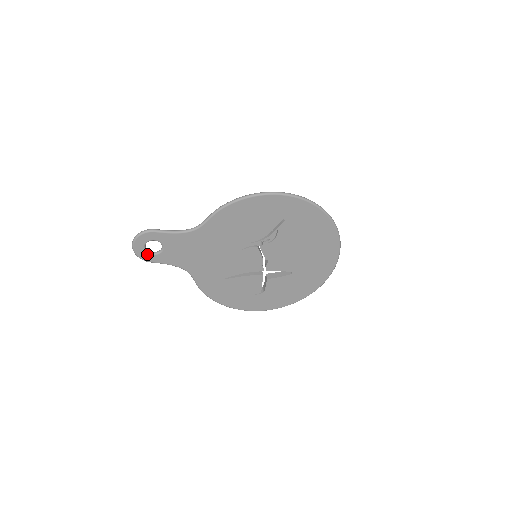
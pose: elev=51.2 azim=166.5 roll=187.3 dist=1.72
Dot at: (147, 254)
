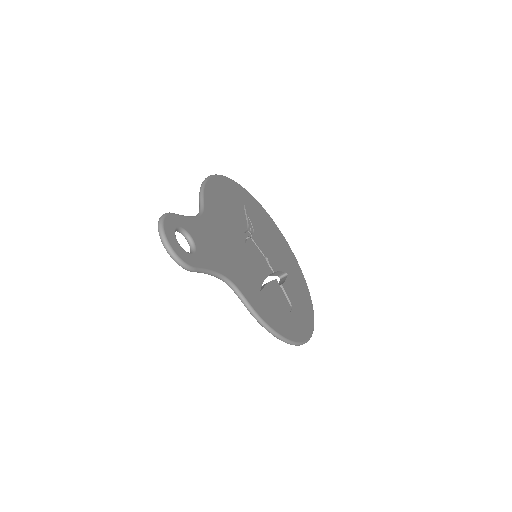
Dot at: (185, 253)
